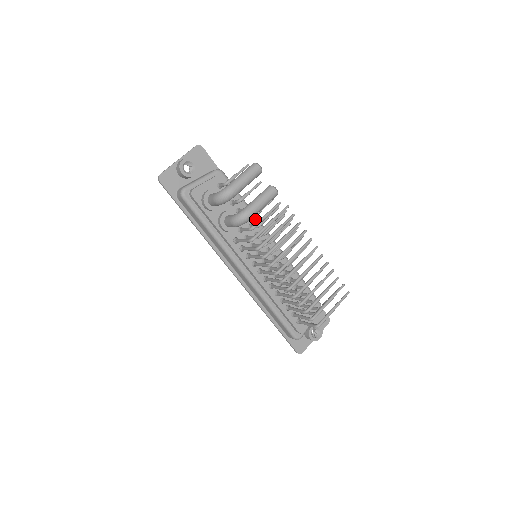
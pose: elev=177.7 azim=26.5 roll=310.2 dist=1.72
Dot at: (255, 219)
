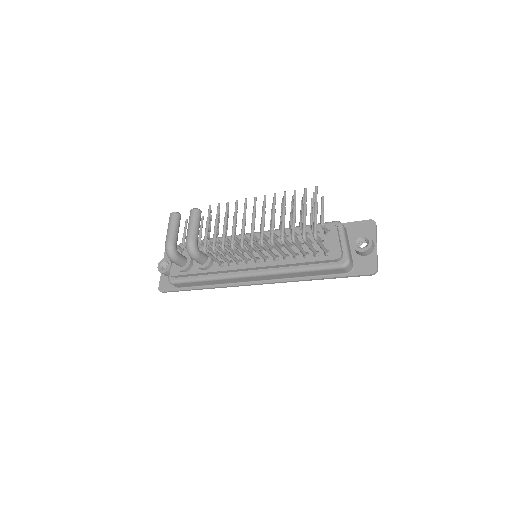
Dot at: occluded
